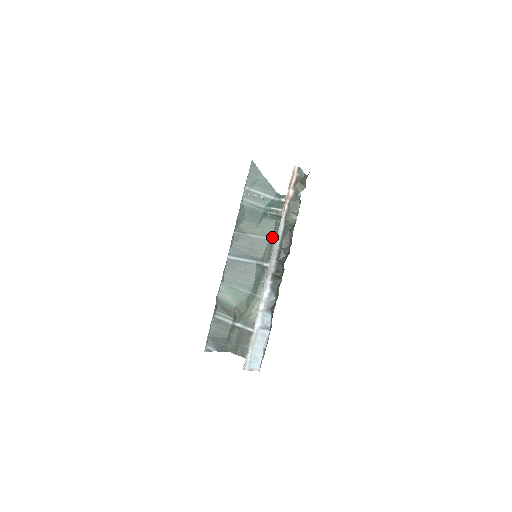
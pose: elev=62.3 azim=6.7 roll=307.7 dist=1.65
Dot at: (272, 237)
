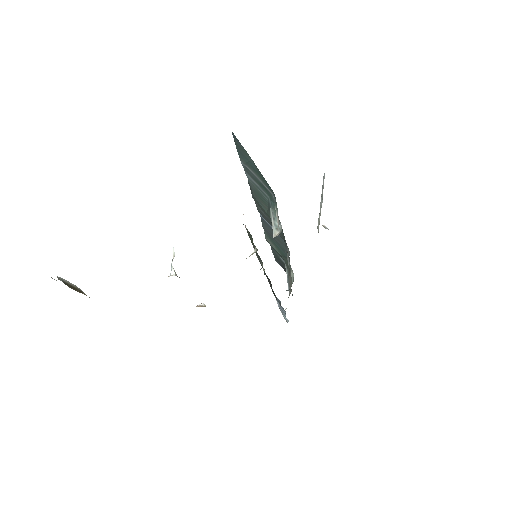
Dot at: occluded
